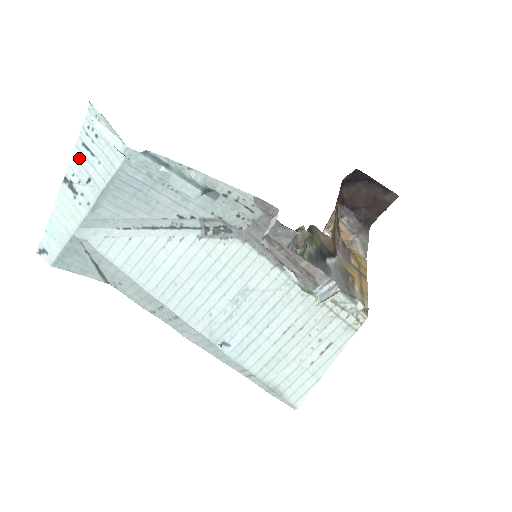
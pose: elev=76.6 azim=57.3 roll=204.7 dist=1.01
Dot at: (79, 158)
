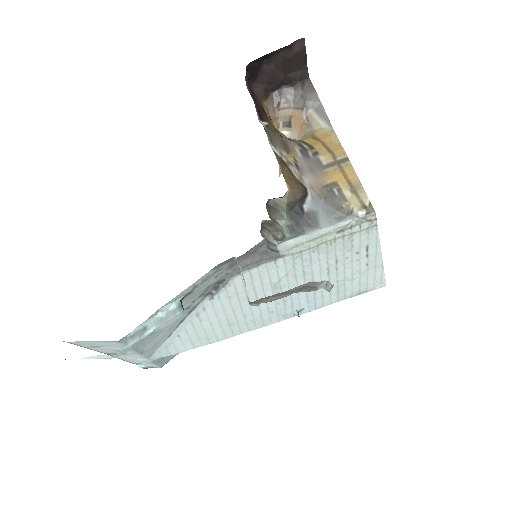
Dot at: (98, 350)
